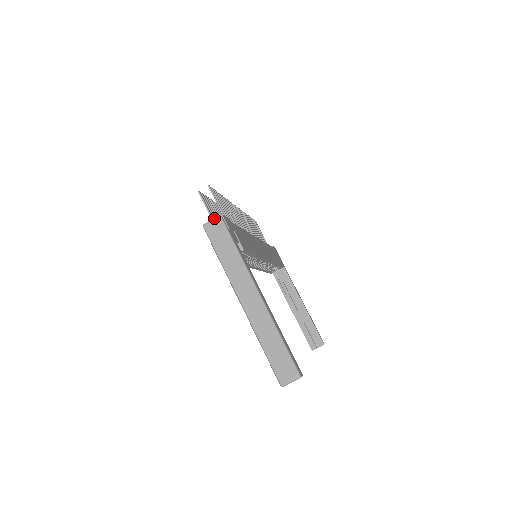
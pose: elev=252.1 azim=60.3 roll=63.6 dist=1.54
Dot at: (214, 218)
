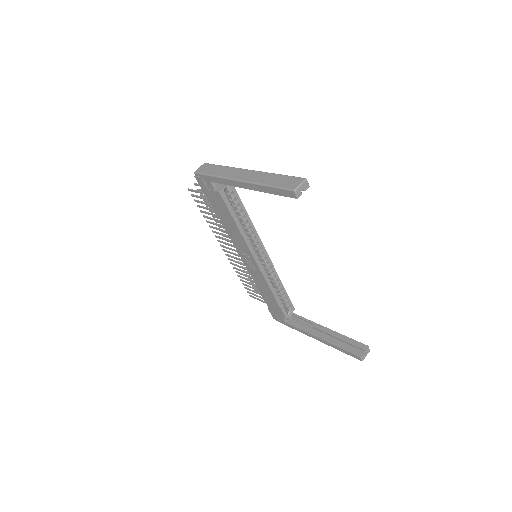
Dot at: (201, 166)
